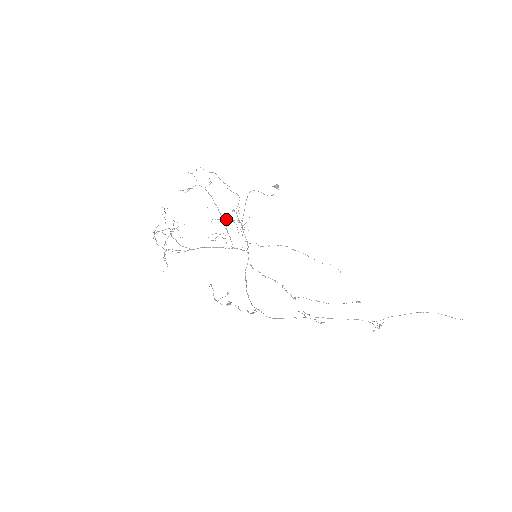
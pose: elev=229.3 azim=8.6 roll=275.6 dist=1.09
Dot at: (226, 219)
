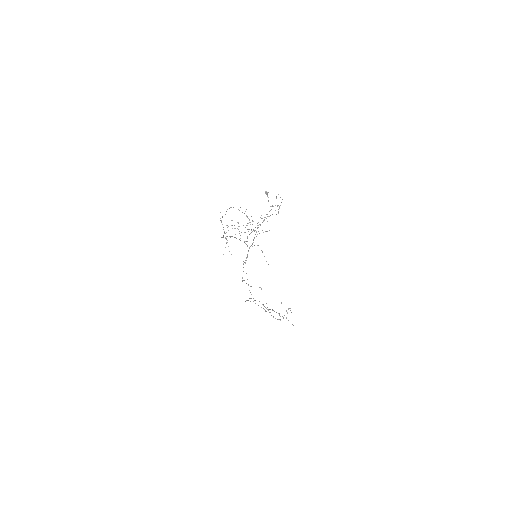
Dot at: occluded
